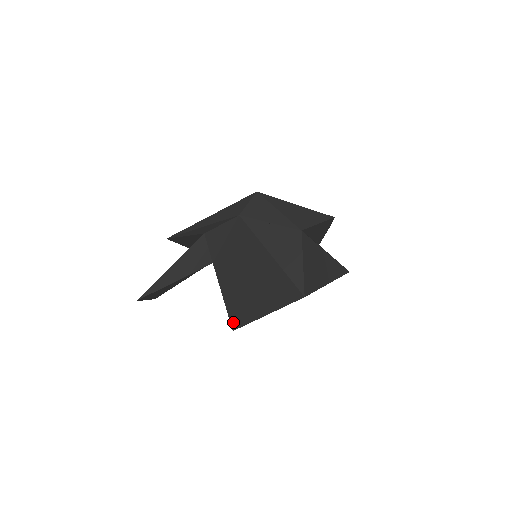
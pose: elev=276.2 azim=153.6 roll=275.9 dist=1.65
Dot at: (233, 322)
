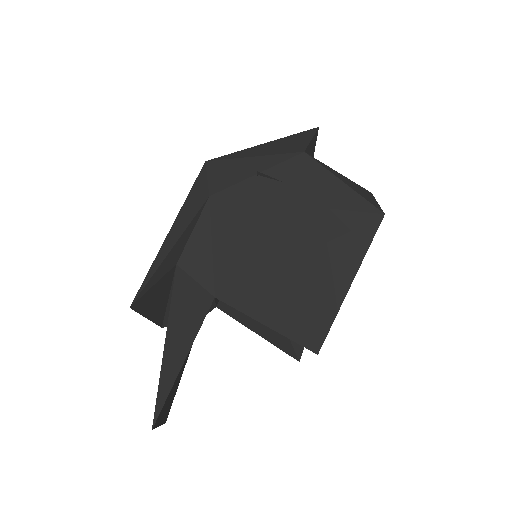
Dot at: (308, 343)
